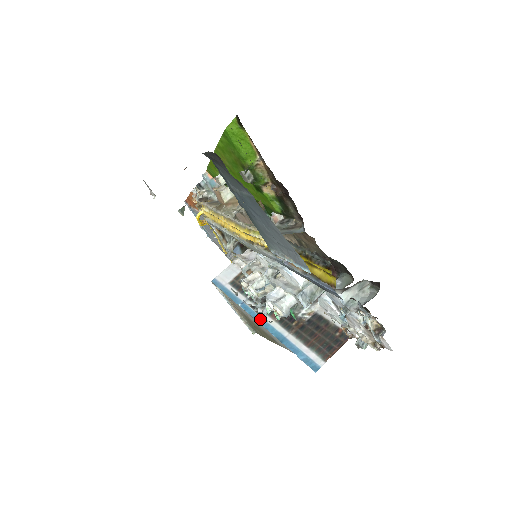
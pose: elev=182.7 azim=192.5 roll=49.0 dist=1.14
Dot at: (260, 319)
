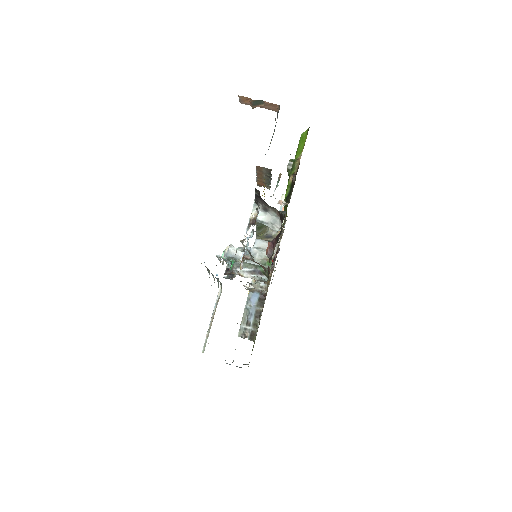
Dot at: occluded
